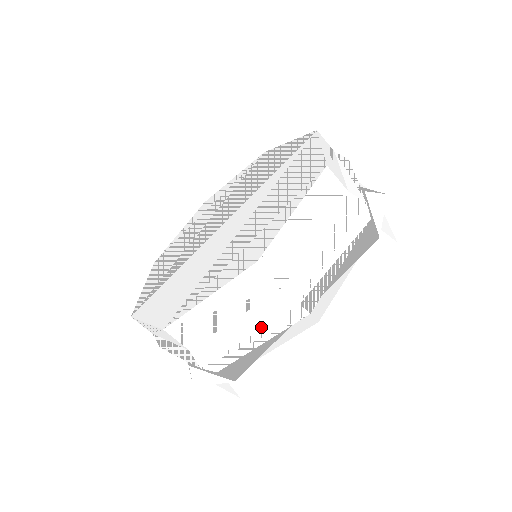
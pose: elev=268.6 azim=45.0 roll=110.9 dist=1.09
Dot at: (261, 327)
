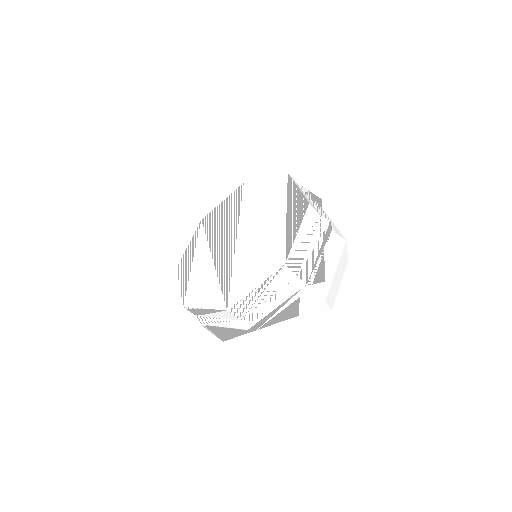
Dot at: (322, 242)
